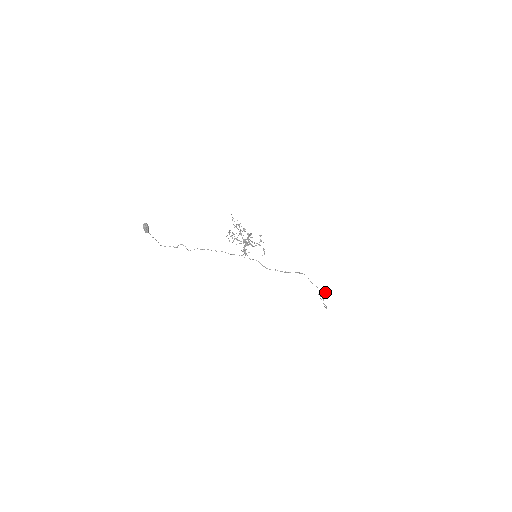
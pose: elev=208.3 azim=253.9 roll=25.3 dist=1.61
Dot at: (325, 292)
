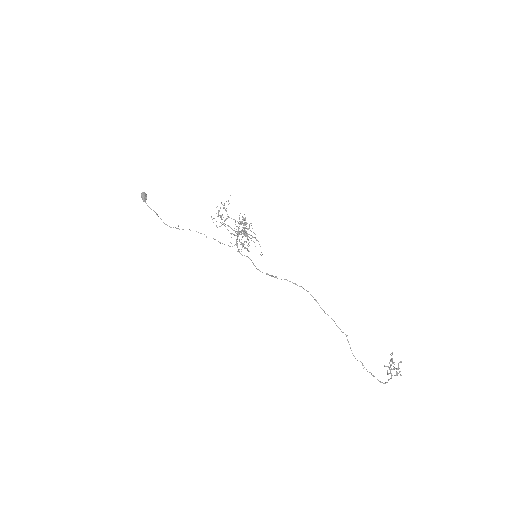
Dot at: occluded
